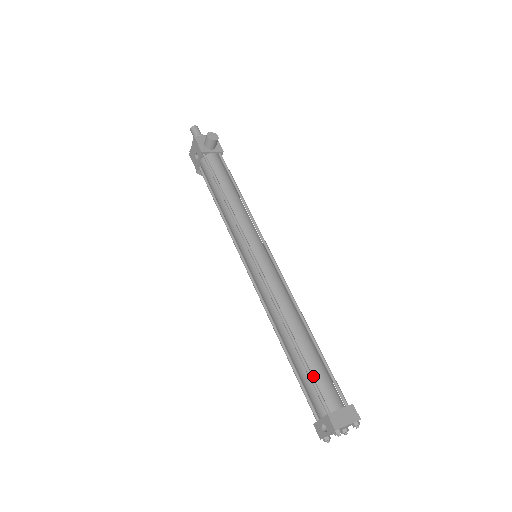
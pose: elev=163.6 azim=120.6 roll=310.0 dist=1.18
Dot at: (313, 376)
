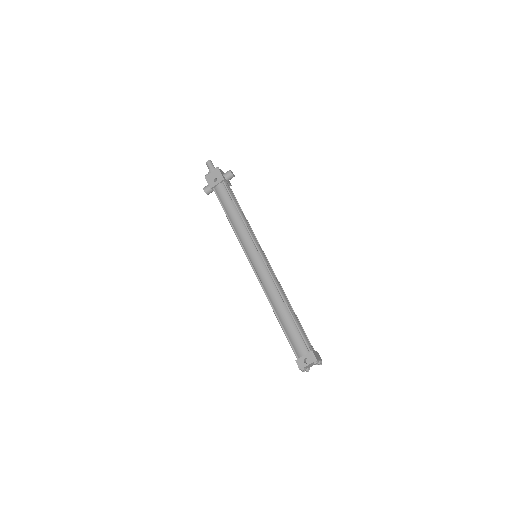
Dot at: (300, 331)
